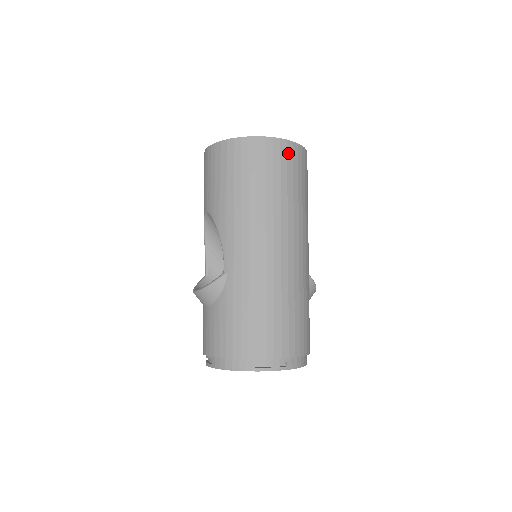
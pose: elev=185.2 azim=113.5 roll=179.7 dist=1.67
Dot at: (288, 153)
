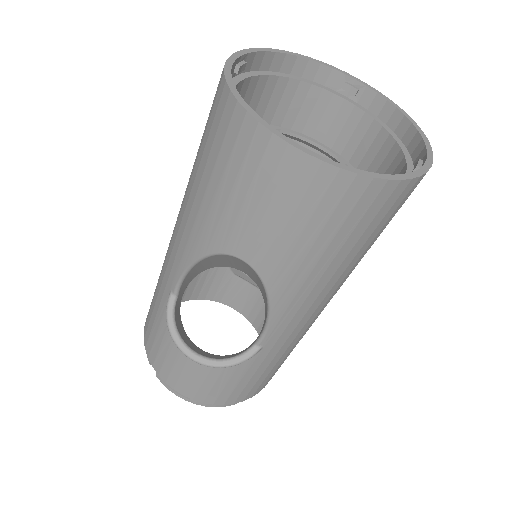
Dot at: occluded
